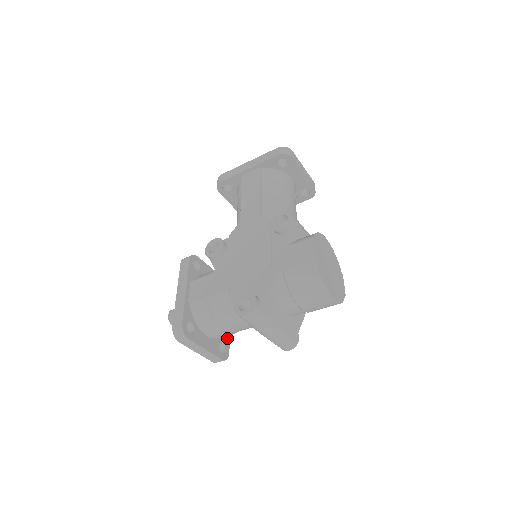
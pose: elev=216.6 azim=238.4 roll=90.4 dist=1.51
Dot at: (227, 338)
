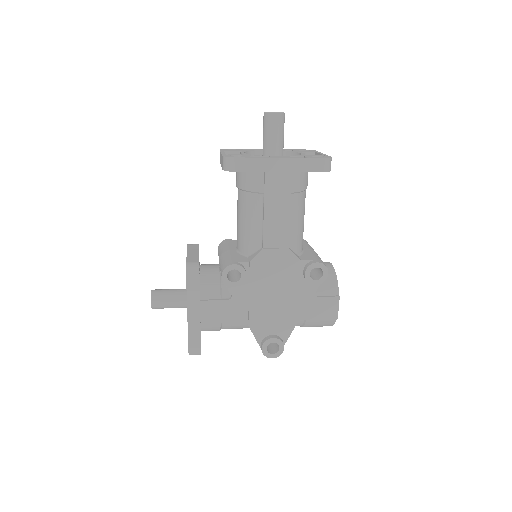
Dot at: occluded
